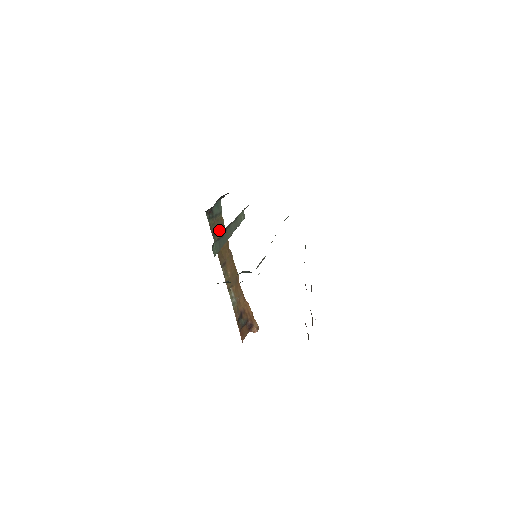
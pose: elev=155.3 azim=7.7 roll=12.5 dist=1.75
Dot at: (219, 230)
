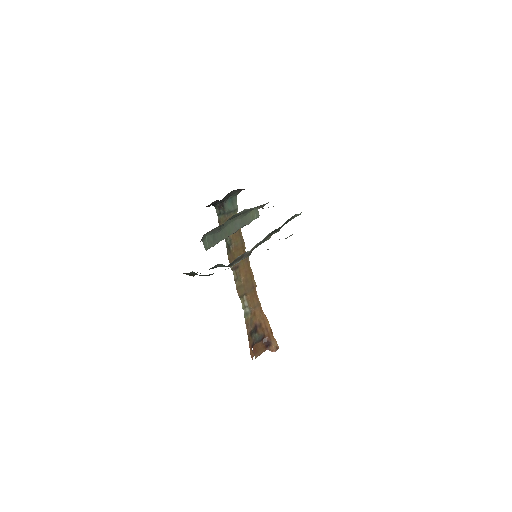
Dot at: occluded
